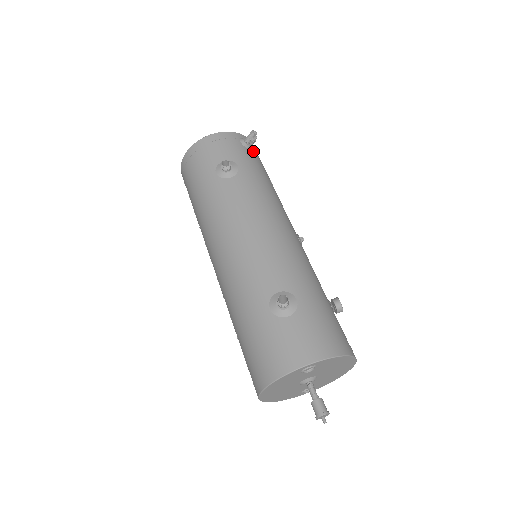
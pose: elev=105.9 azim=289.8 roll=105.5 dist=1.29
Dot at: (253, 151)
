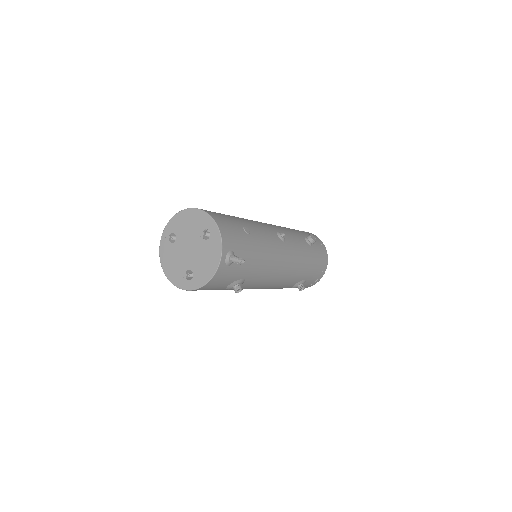
Dot at: (235, 251)
